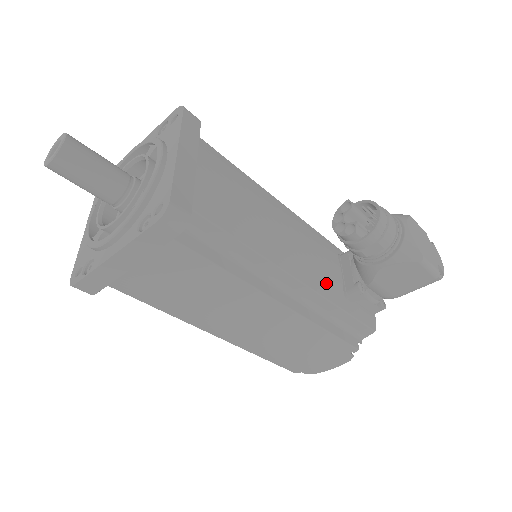
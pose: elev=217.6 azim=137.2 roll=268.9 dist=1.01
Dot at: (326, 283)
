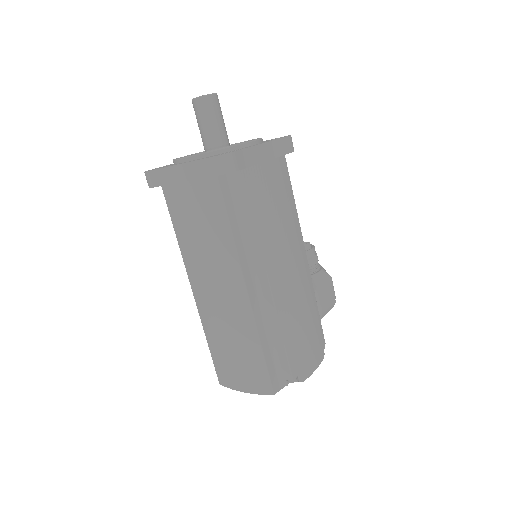
Dot at: occluded
